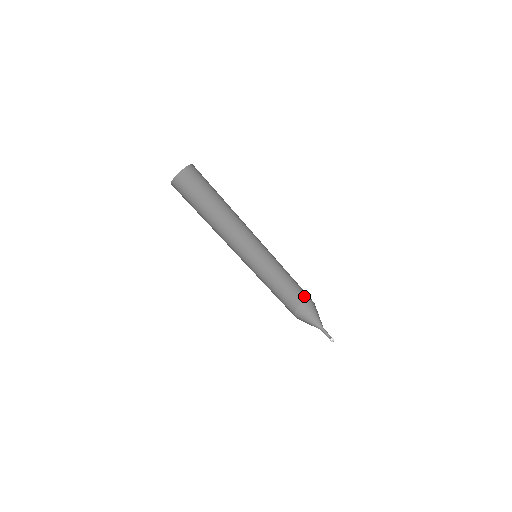
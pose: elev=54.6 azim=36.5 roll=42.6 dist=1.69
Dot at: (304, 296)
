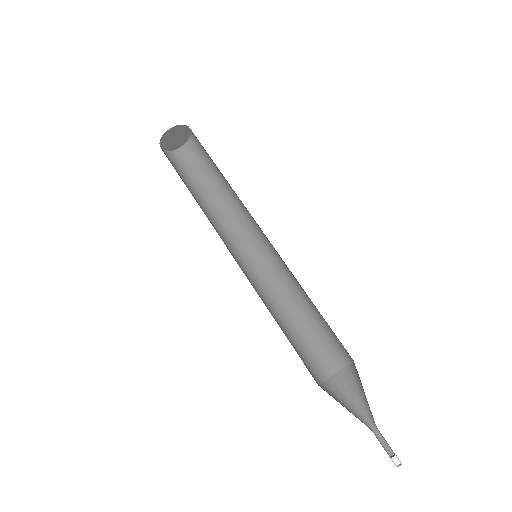
Dot at: (327, 364)
